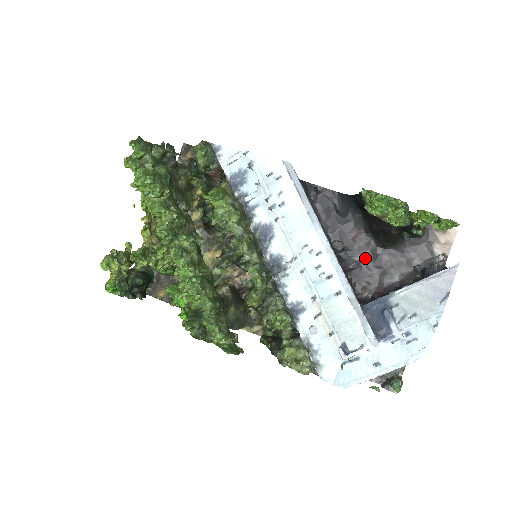
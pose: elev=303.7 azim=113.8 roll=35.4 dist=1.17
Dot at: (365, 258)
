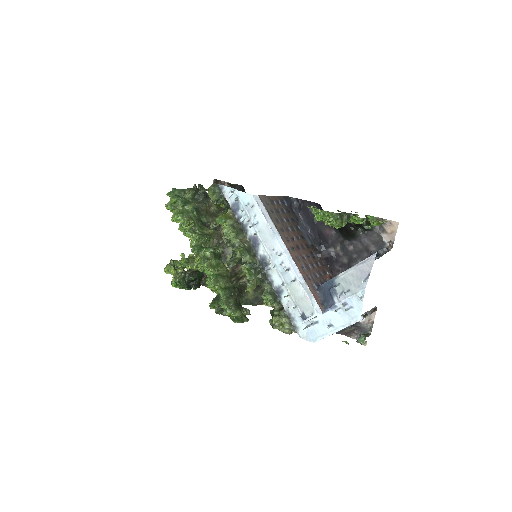
Dot at: (337, 249)
